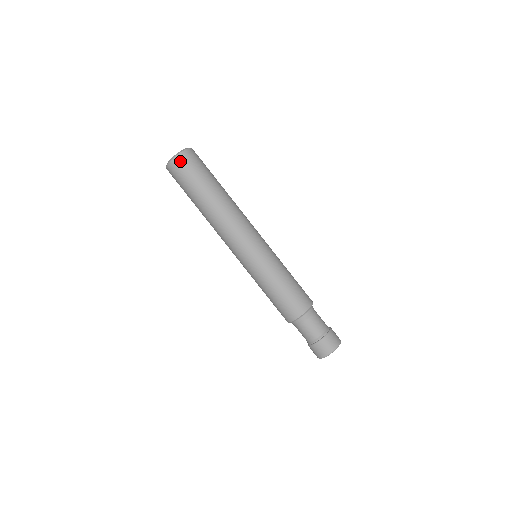
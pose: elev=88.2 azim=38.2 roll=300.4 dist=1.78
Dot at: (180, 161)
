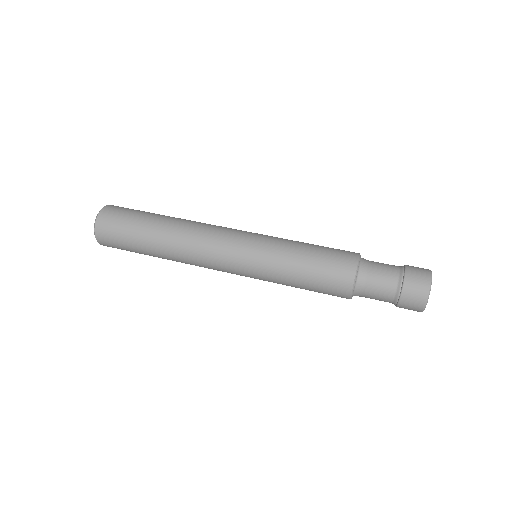
Dot at: (104, 220)
